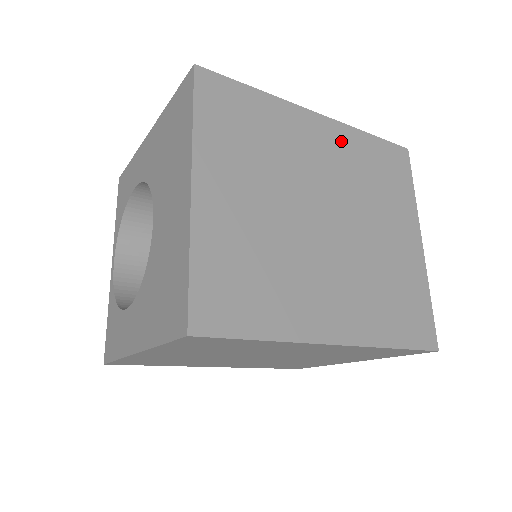
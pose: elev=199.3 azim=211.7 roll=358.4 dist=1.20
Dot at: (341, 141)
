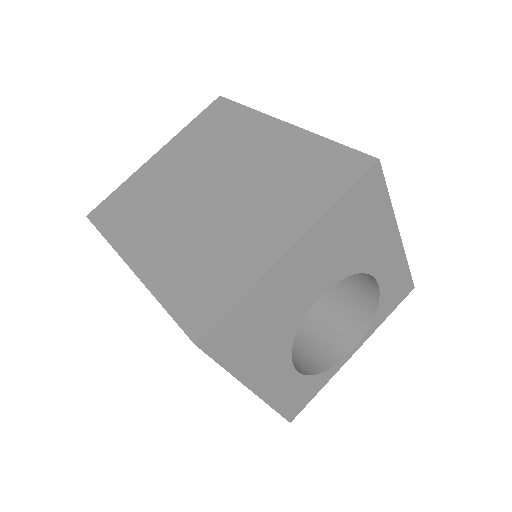
Dot at: (287, 143)
